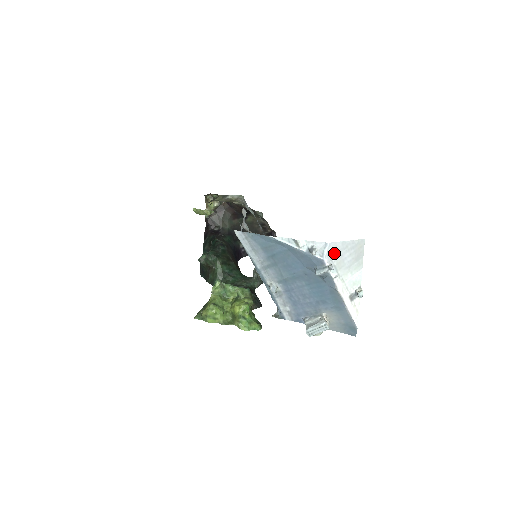
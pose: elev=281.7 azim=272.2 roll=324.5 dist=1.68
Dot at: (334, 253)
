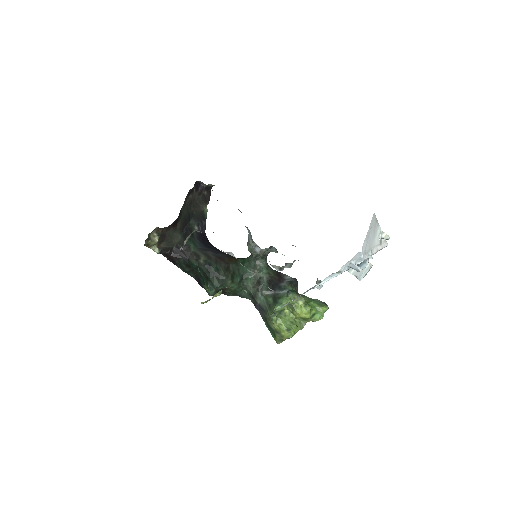
Dot at: (365, 248)
